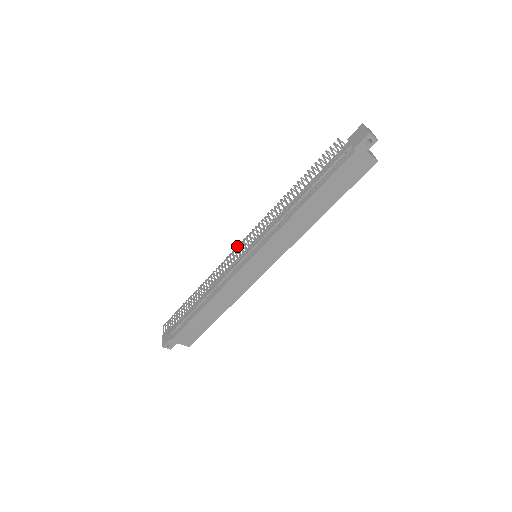
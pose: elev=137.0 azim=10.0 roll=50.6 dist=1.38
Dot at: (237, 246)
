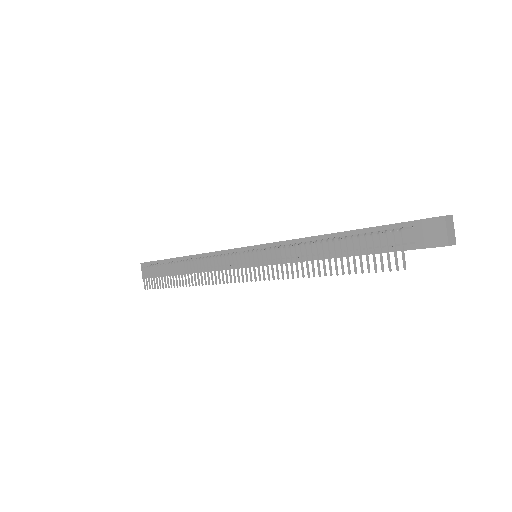
Dot at: occluded
